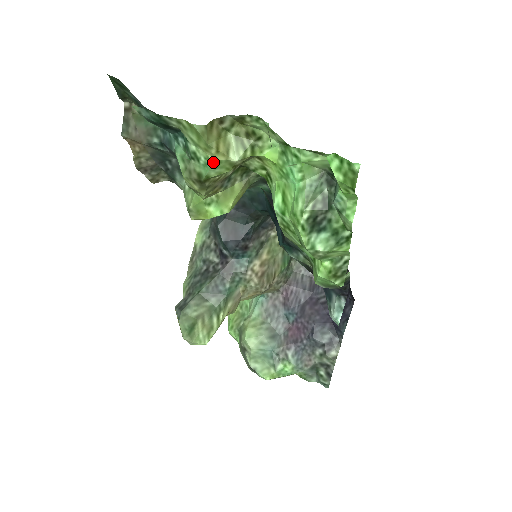
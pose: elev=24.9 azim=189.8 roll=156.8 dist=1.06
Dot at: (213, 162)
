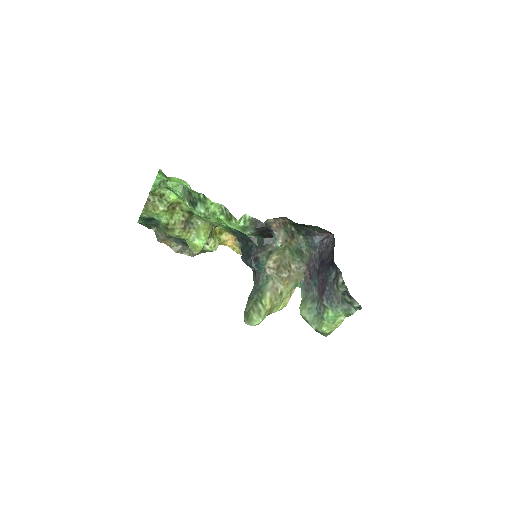
Dot at: (158, 216)
